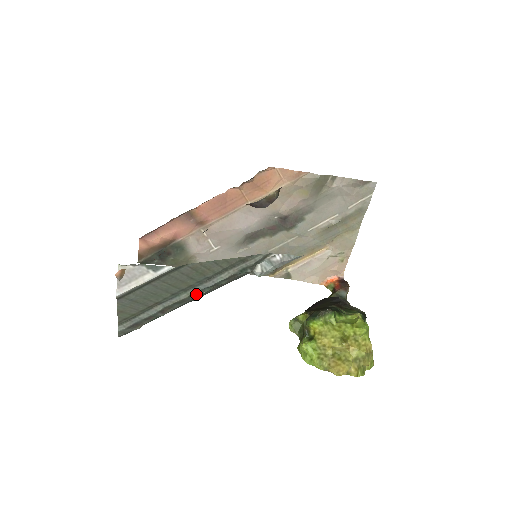
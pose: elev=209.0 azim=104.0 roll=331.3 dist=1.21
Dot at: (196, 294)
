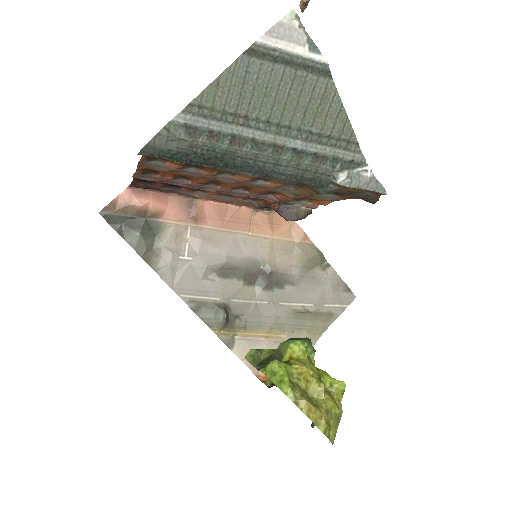
Dot at: (276, 151)
